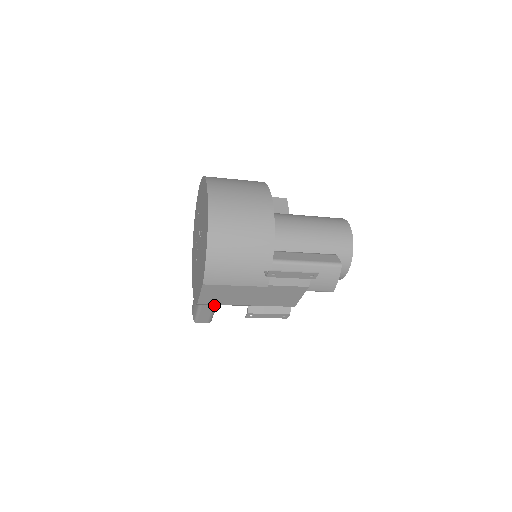
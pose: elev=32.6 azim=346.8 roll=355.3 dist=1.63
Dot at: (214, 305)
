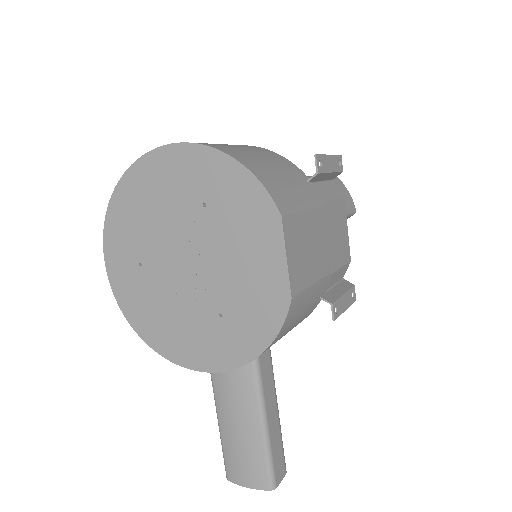
Dot at: (275, 396)
